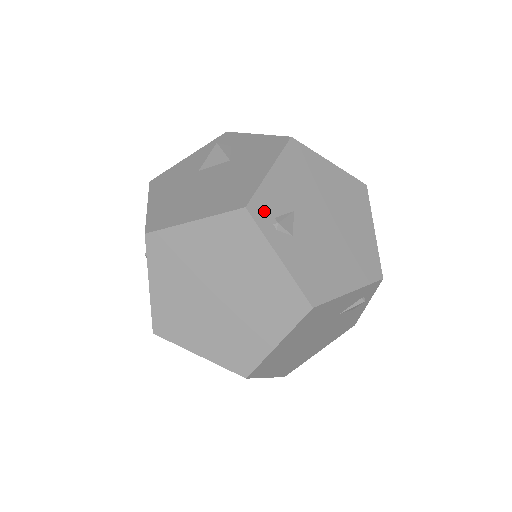
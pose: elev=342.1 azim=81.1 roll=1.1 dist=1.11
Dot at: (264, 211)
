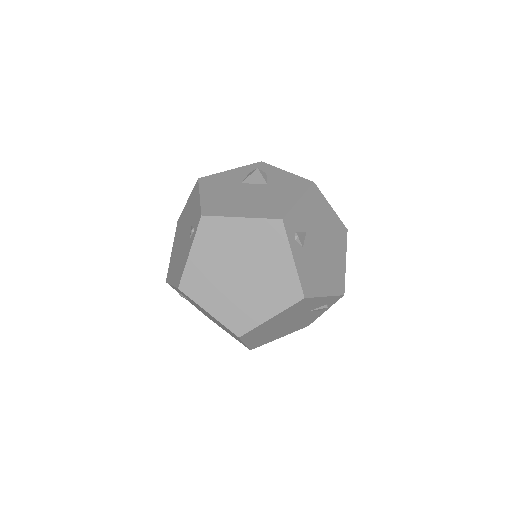
Dot at: (291, 225)
